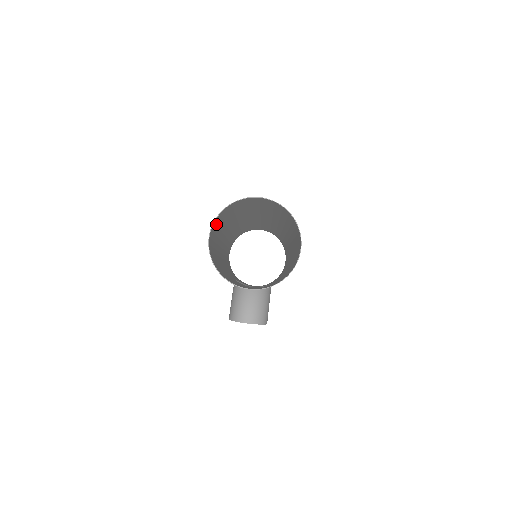
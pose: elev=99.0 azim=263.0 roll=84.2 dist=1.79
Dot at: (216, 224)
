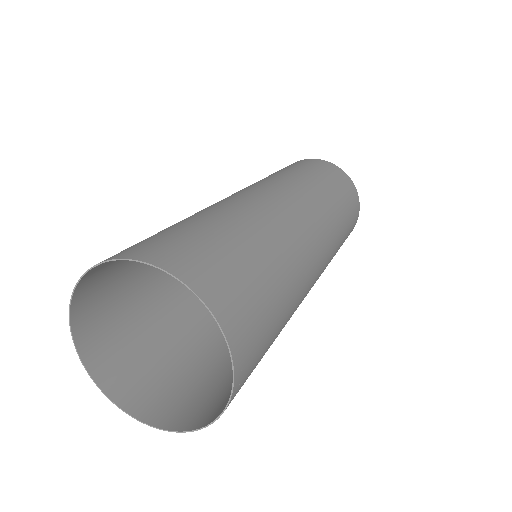
Dot at: occluded
